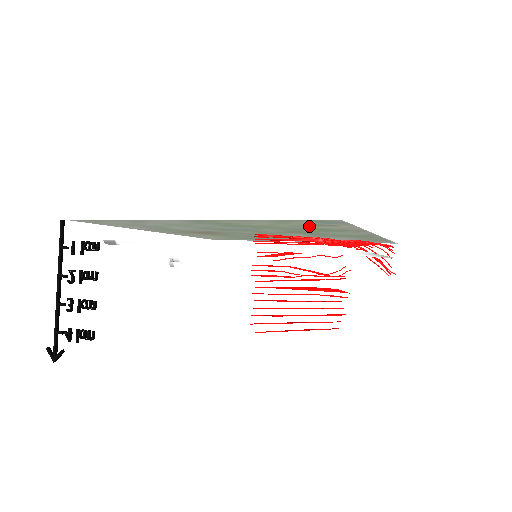
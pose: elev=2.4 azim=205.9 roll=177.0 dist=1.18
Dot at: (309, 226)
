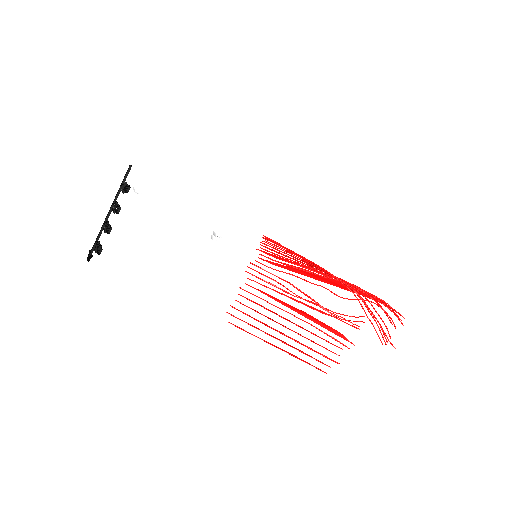
Dot at: occluded
